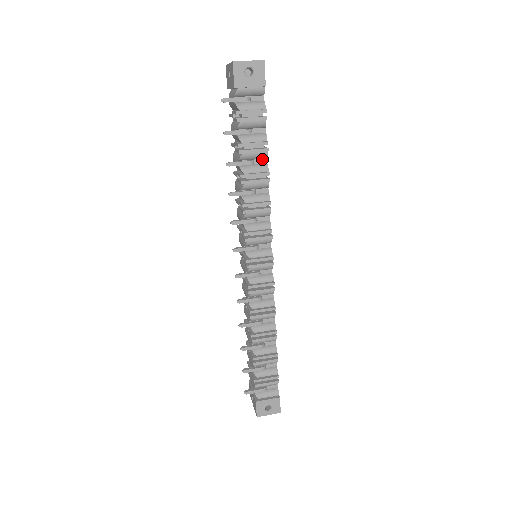
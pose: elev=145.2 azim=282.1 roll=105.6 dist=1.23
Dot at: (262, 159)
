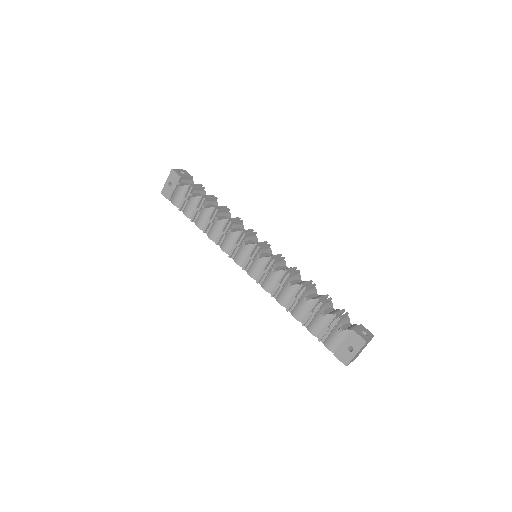
Dot at: occluded
